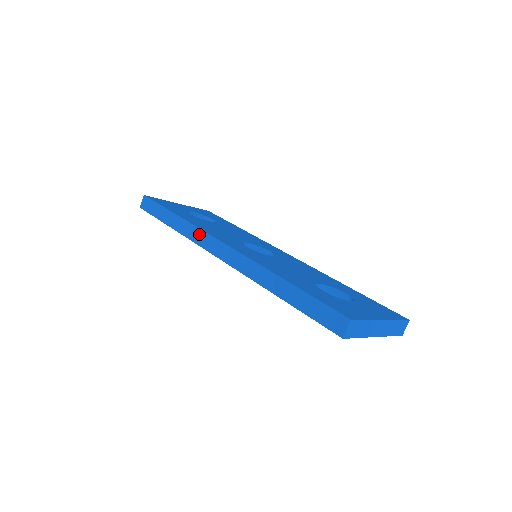
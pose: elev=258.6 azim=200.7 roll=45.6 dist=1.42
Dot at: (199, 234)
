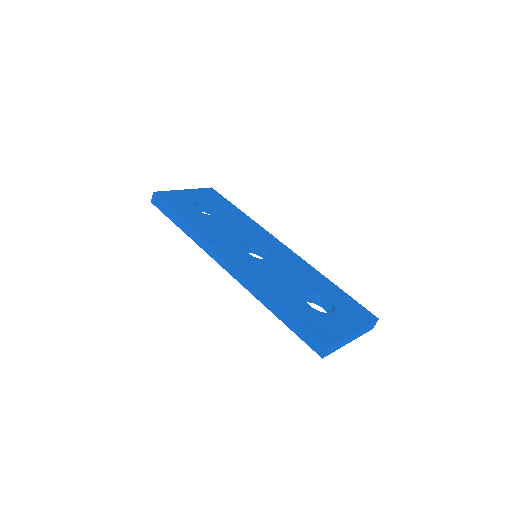
Dot at: (207, 244)
